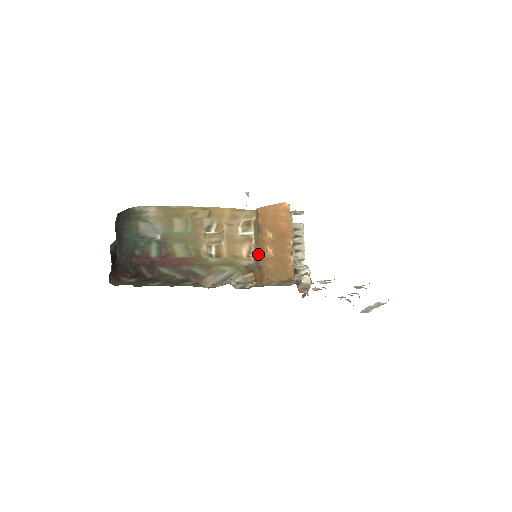
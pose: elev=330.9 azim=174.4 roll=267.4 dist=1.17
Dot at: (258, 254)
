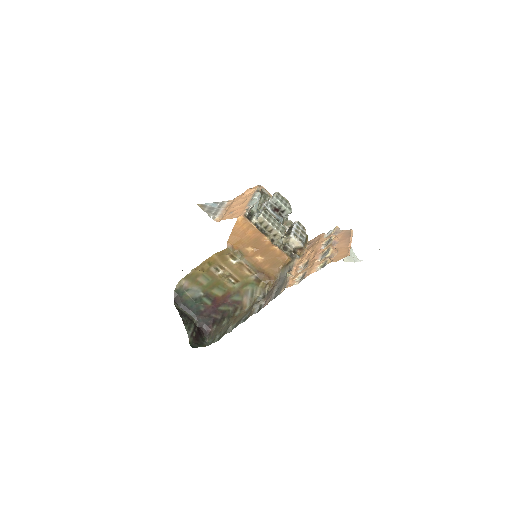
Dot at: (254, 268)
